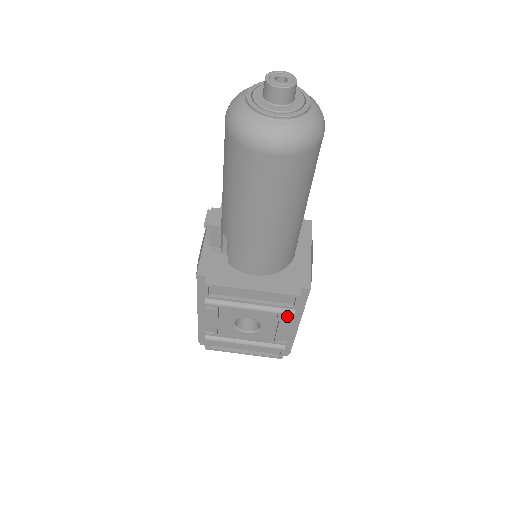
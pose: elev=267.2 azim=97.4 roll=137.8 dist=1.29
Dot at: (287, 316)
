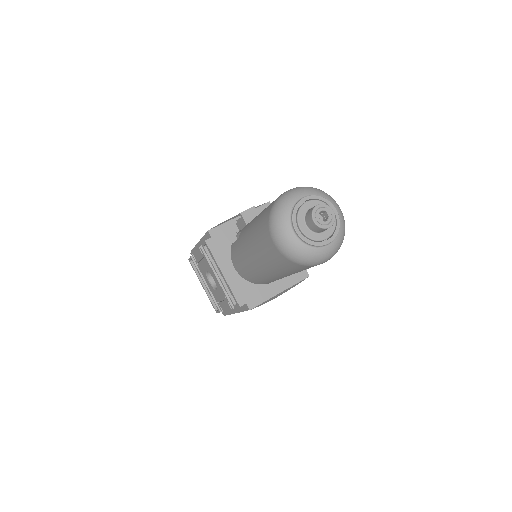
Dot at: occluded
